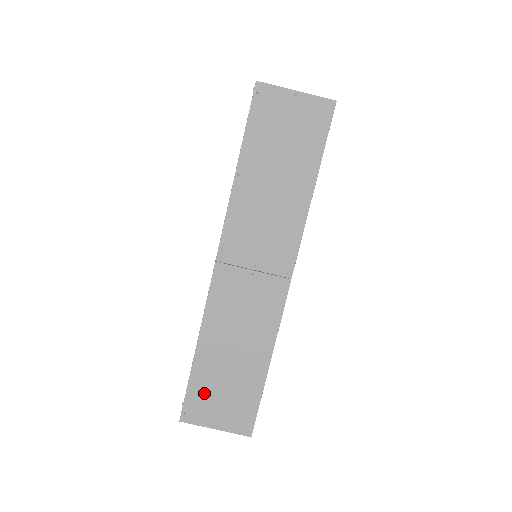
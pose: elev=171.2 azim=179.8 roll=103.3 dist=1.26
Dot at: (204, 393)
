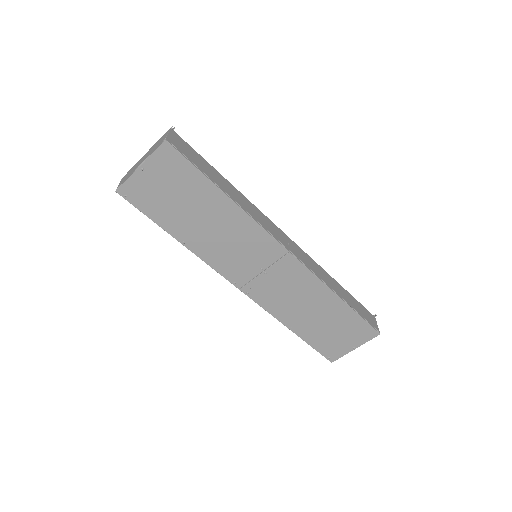
Dot at: (325, 342)
